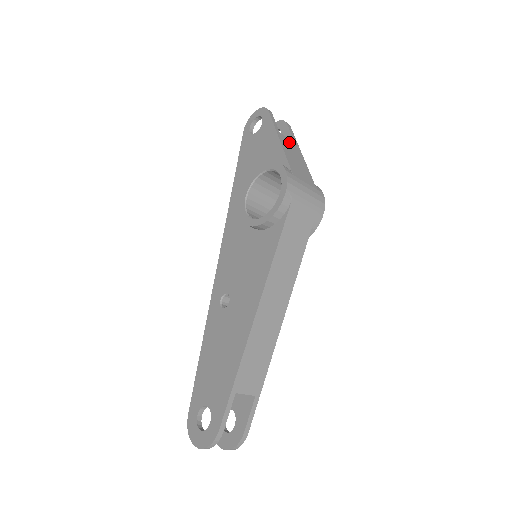
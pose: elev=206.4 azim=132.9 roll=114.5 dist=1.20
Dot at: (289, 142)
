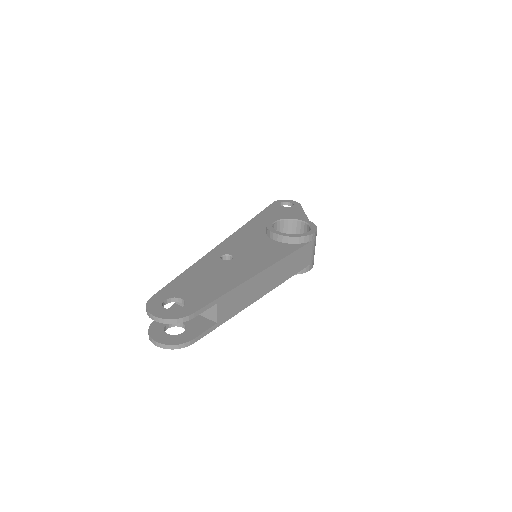
Dot at: occluded
